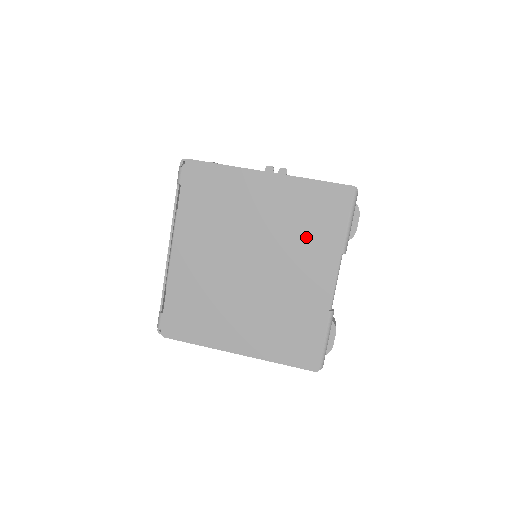
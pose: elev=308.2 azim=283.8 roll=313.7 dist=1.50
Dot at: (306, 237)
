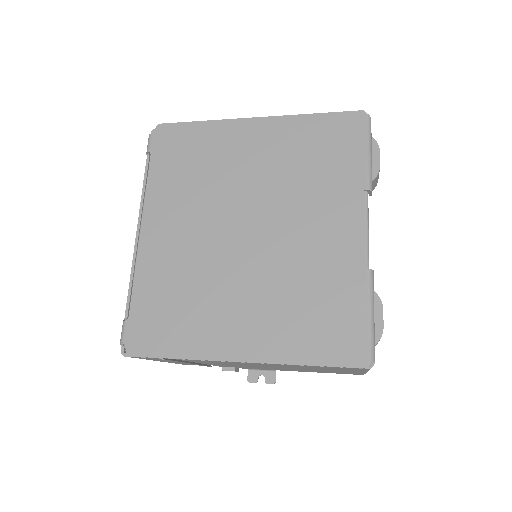
Dot at: (315, 180)
